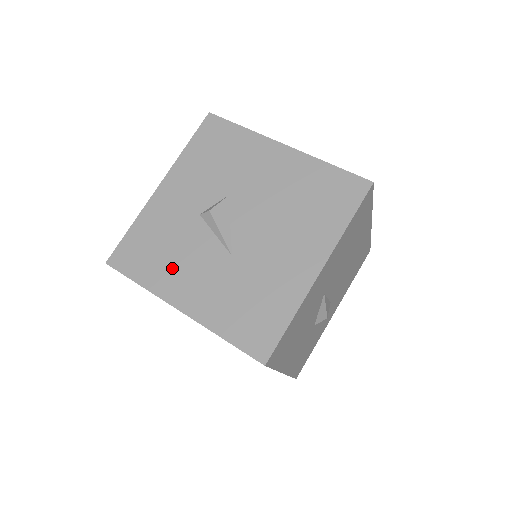
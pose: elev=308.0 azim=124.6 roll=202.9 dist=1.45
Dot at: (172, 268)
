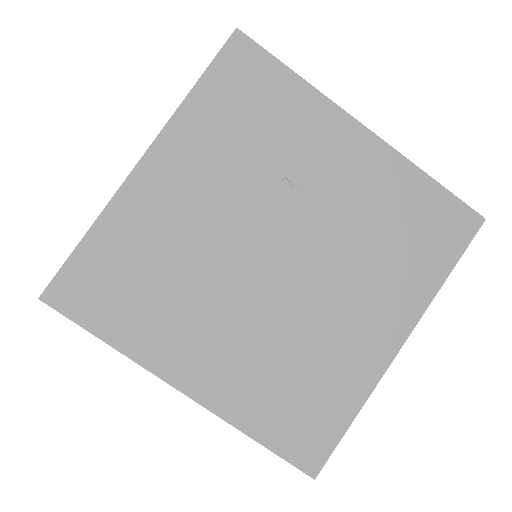
Dot at: occluded
